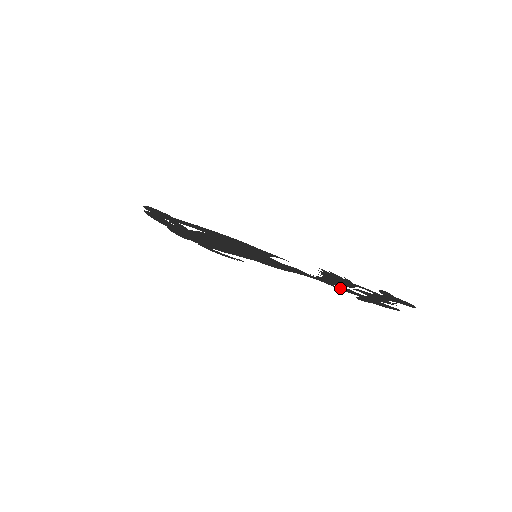
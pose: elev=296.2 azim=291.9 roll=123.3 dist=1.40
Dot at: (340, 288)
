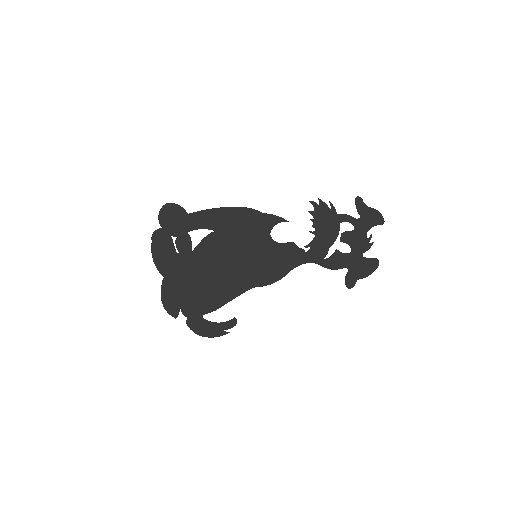
Dot at: (330, 262)
